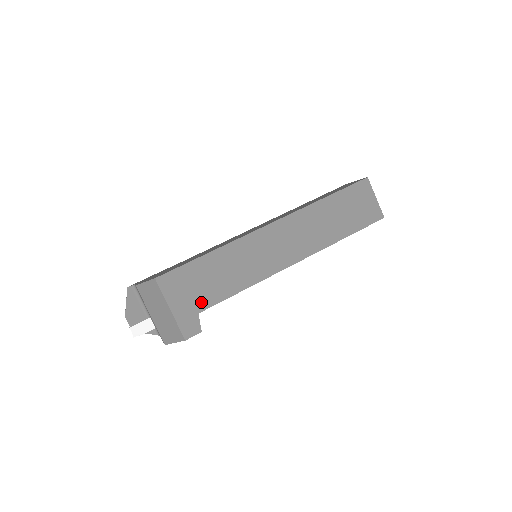
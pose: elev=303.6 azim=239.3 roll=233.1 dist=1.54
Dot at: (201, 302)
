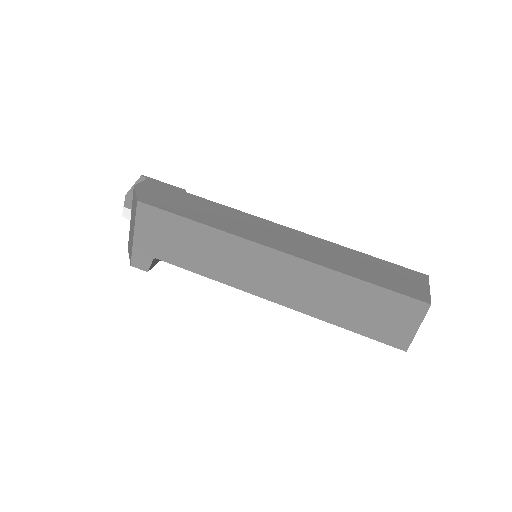
Dot at: (162, 252)
